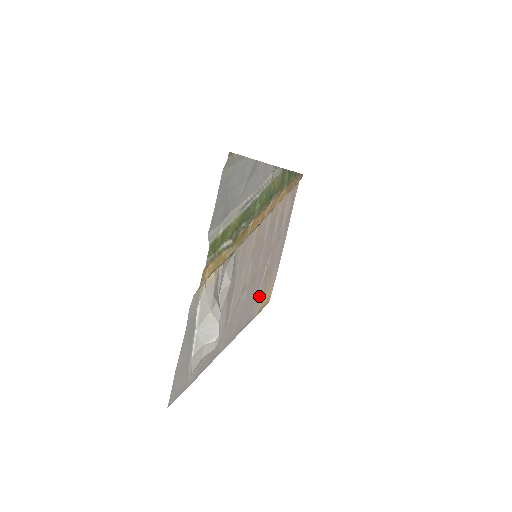
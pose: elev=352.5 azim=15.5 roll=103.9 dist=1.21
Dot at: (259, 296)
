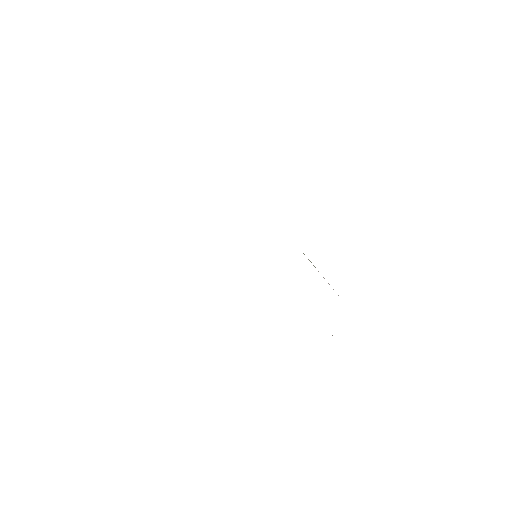
Dot at: occluded
